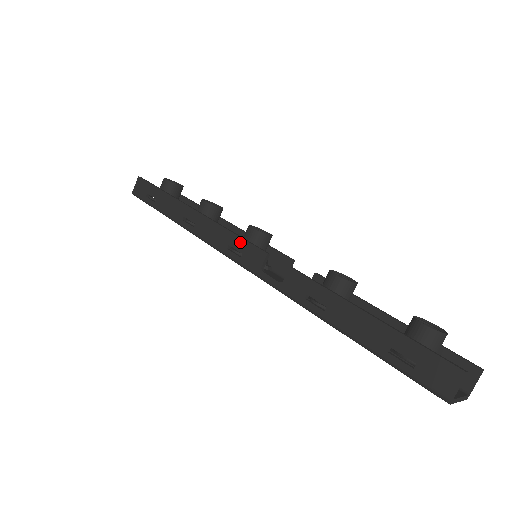
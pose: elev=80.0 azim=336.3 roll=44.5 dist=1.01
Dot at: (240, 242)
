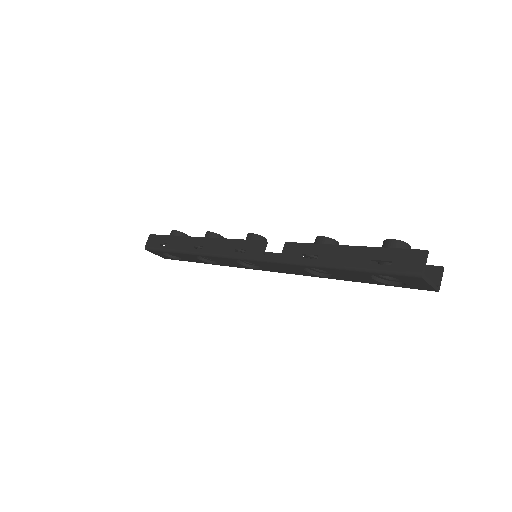
Dot at: (242, 243)
